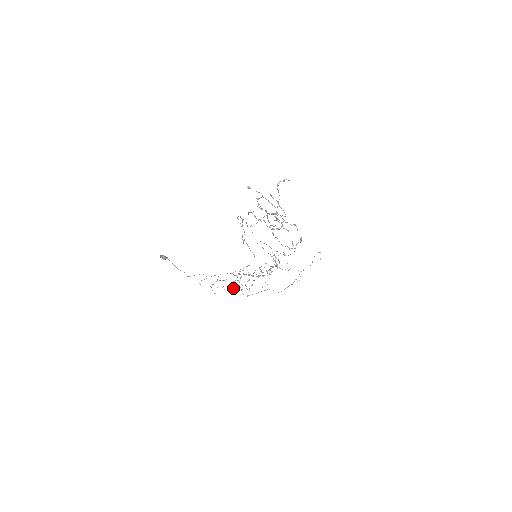
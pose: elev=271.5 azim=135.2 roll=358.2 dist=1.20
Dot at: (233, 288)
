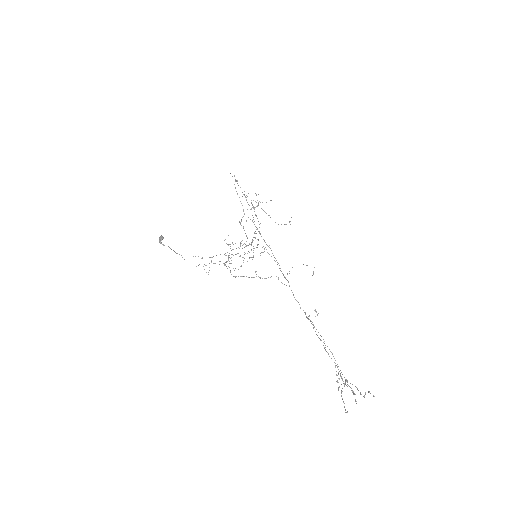
Dot at: occluded
